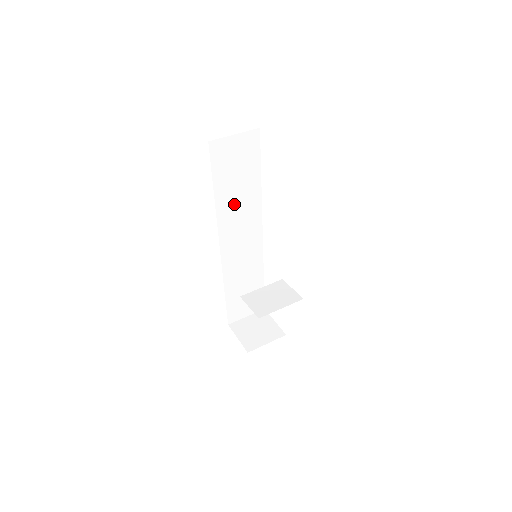
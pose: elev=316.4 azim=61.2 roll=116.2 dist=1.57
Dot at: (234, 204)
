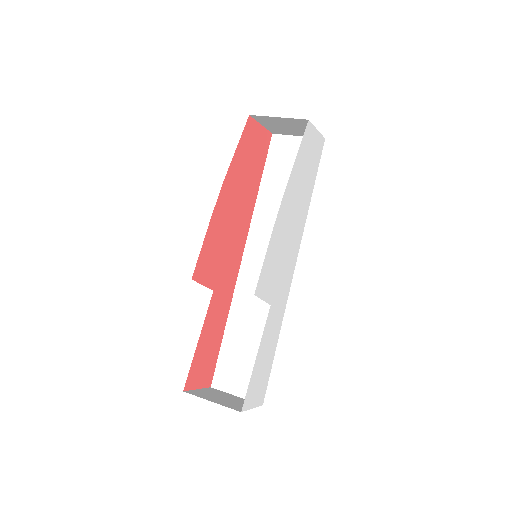
Dot at: (275, 211)
